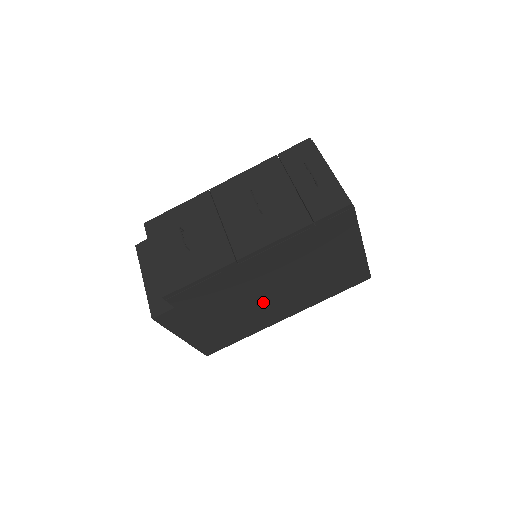
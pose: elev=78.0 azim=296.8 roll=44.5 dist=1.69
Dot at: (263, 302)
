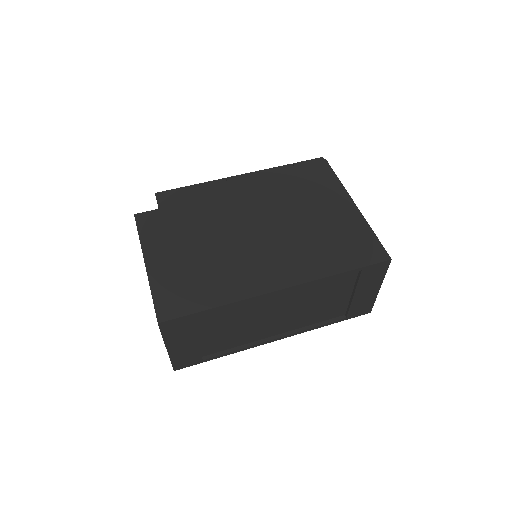
Dot at: (247, 242)
